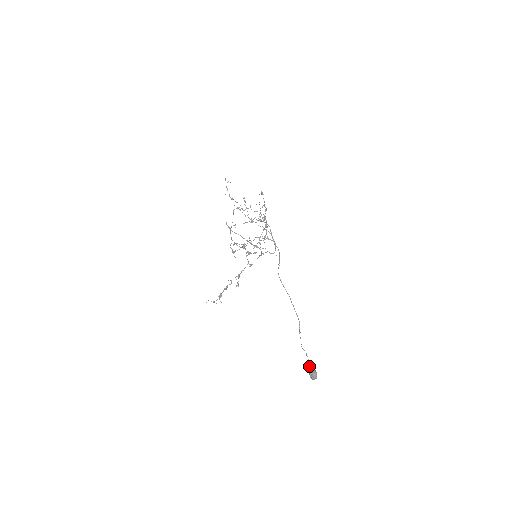
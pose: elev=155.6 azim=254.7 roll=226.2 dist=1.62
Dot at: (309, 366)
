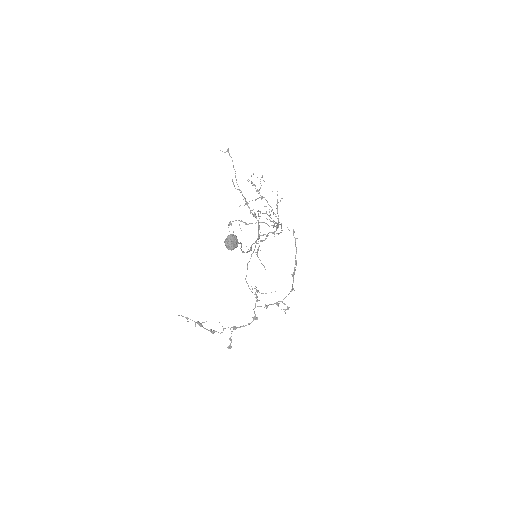
Dot at: occluded
